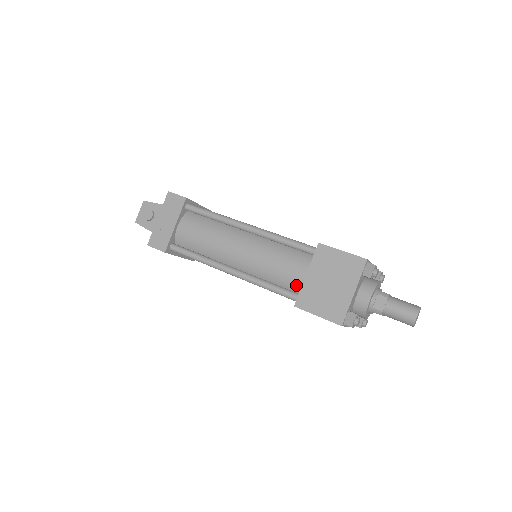
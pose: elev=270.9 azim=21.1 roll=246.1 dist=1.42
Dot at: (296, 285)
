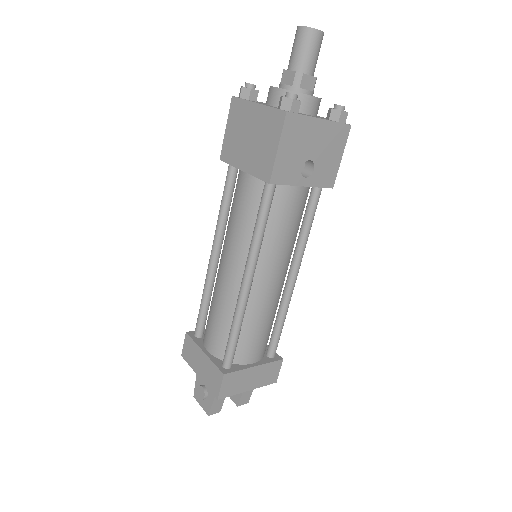
Dot at: (258, 187)
